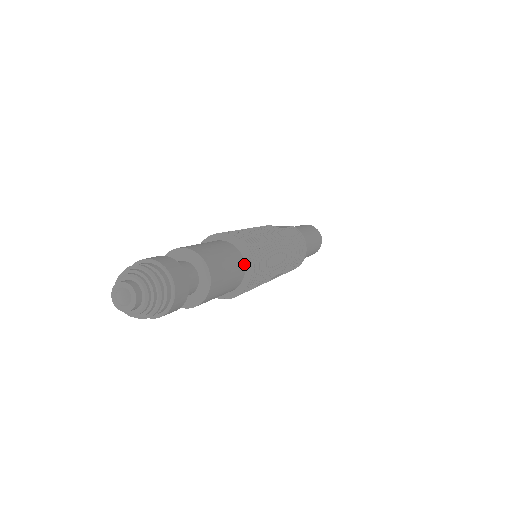
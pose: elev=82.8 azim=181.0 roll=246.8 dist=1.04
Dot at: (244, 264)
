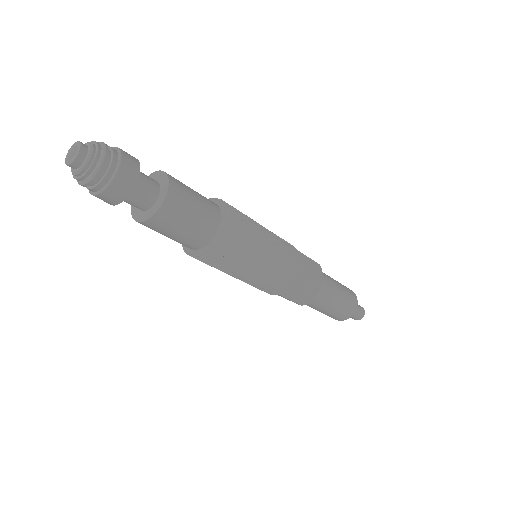
Dot at: (218, 227)
